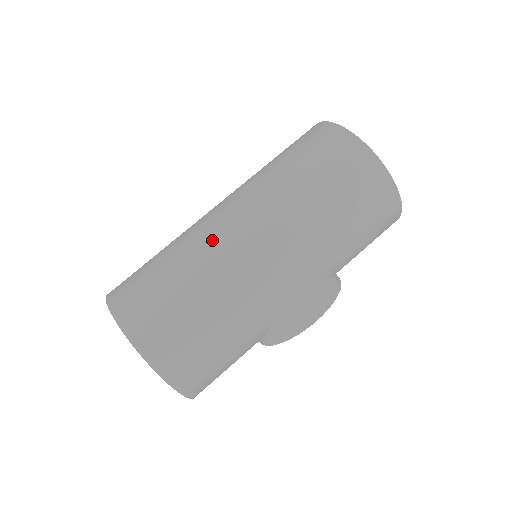
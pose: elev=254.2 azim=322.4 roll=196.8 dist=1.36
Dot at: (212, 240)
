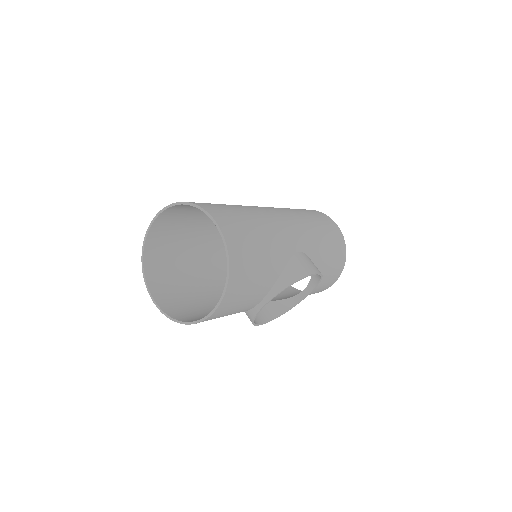
Dot at: occluded
